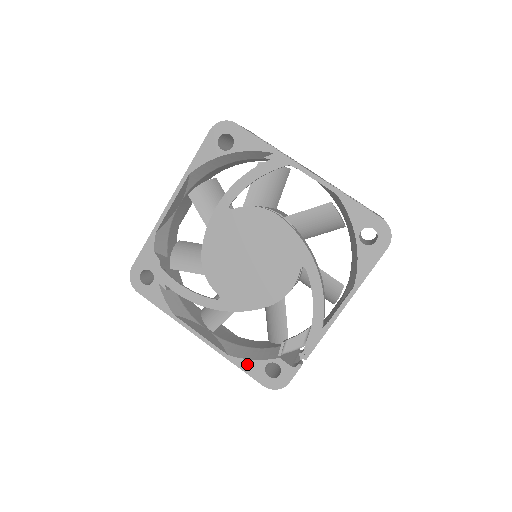
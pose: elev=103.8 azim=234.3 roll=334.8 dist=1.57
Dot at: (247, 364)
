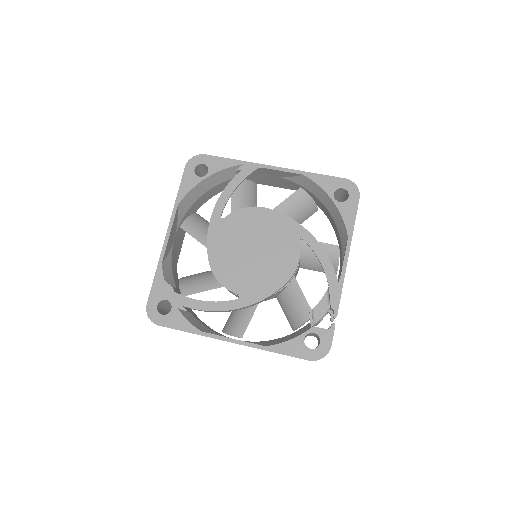
Dot at: (286, 346)
